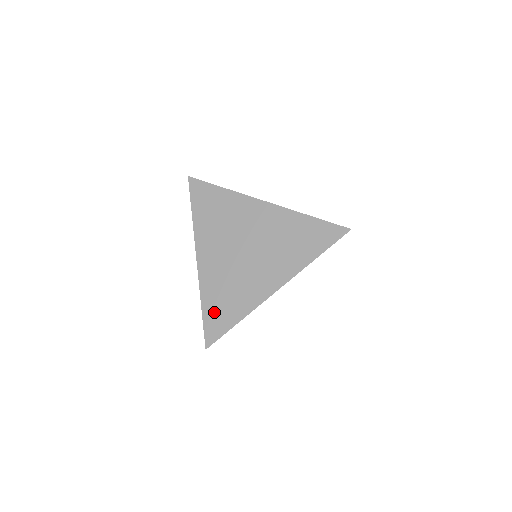
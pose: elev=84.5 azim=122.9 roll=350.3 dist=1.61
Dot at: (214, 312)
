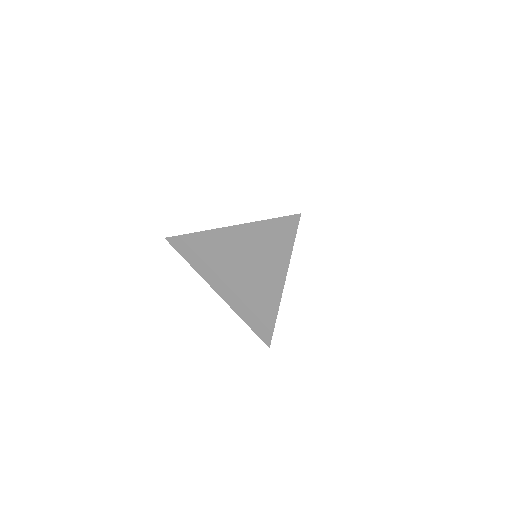
Dot at: (255, 322)
